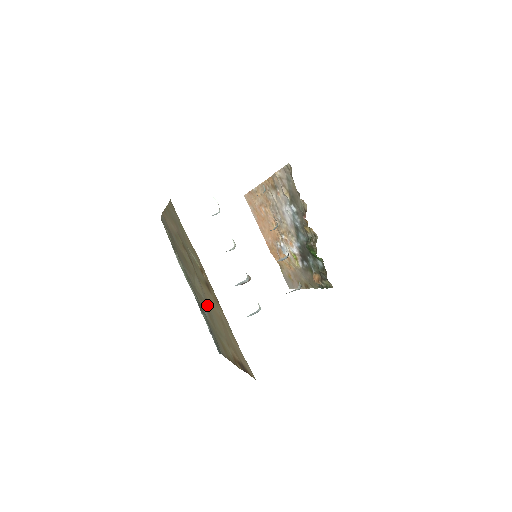
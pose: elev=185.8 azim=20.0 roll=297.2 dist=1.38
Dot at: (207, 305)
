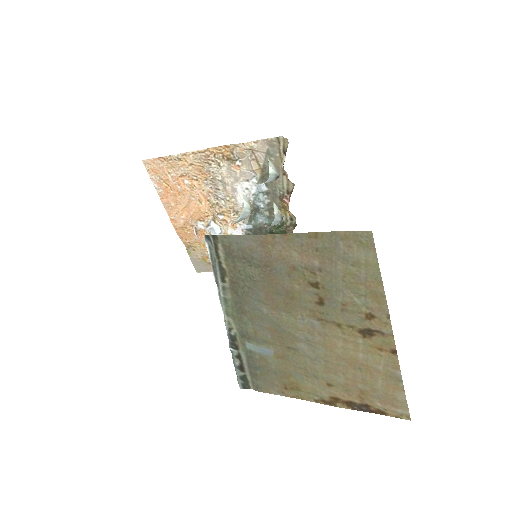
Dot at: (305, 347)
